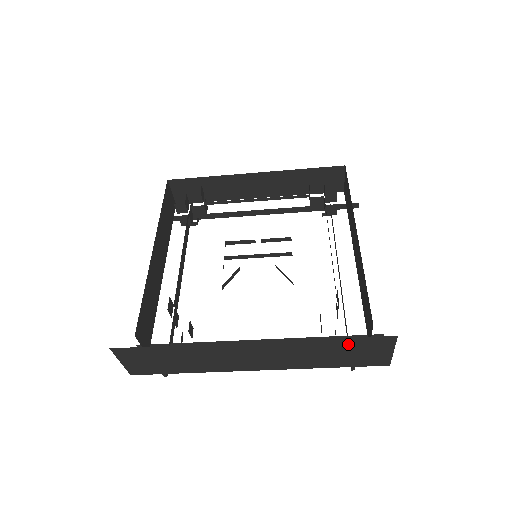
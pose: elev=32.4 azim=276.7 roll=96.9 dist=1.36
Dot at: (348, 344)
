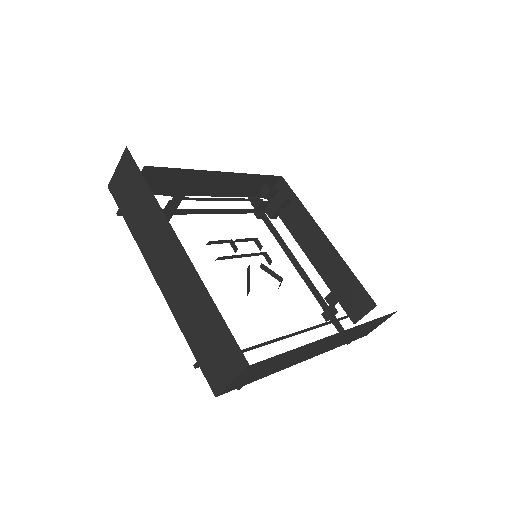
Dot at: (375, 322)
